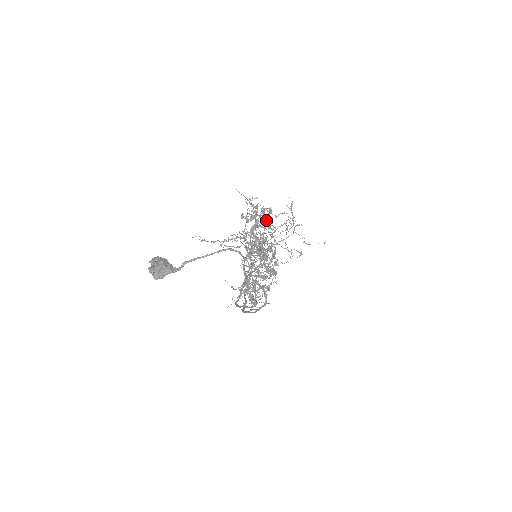
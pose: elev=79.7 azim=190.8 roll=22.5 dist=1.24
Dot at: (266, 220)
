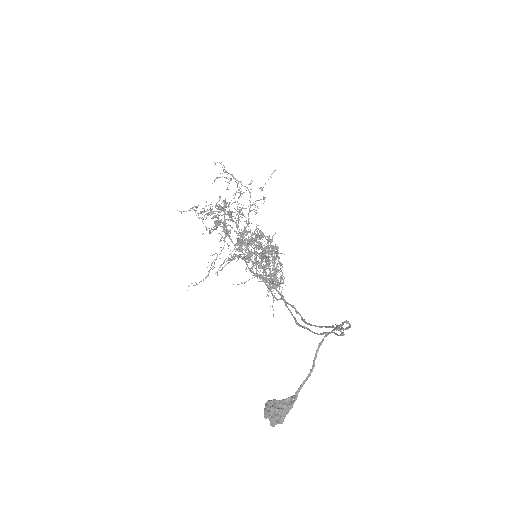
Dot at: (229, 214)
